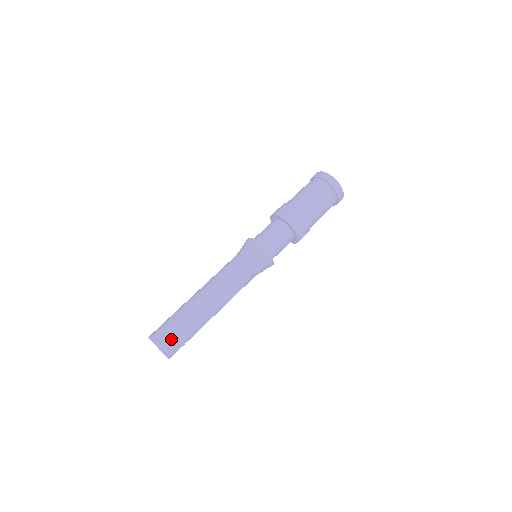
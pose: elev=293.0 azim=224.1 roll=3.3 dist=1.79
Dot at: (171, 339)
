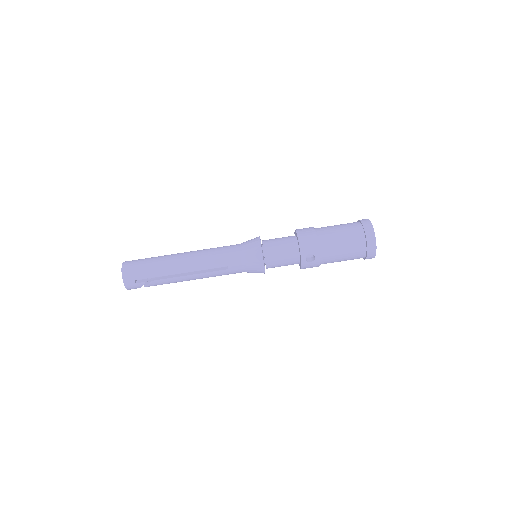
Dot at: (135, 266)
